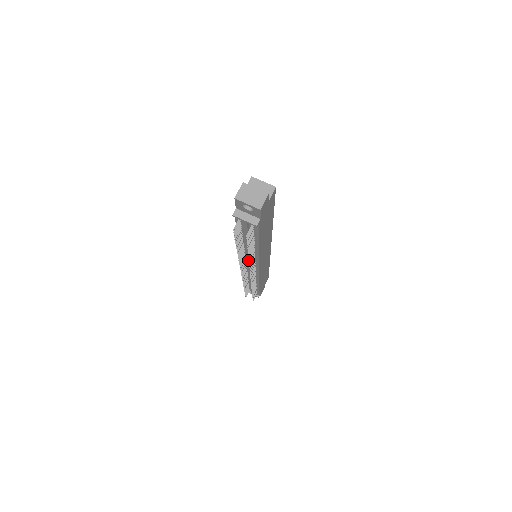
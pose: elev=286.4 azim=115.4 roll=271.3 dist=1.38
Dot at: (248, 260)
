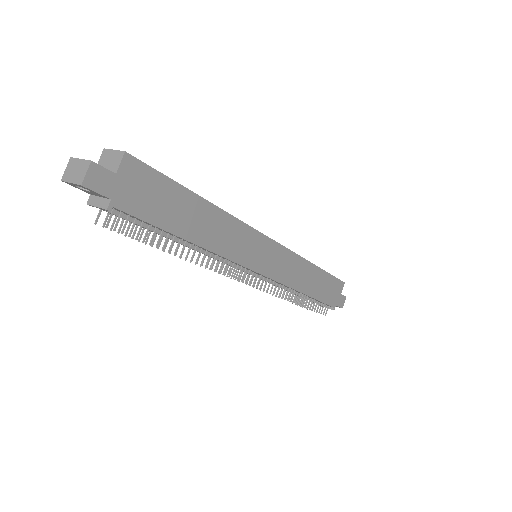
Dot at: (222, 262)
